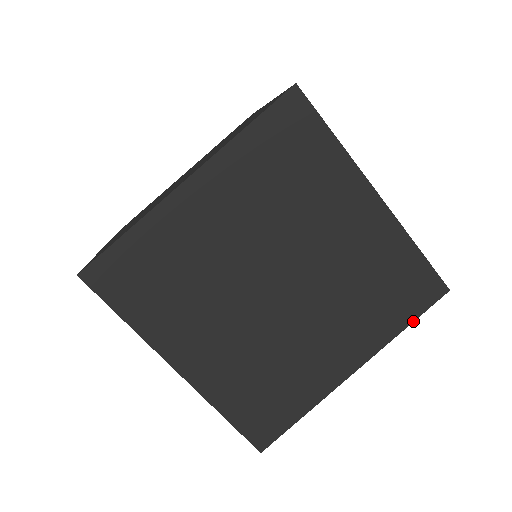
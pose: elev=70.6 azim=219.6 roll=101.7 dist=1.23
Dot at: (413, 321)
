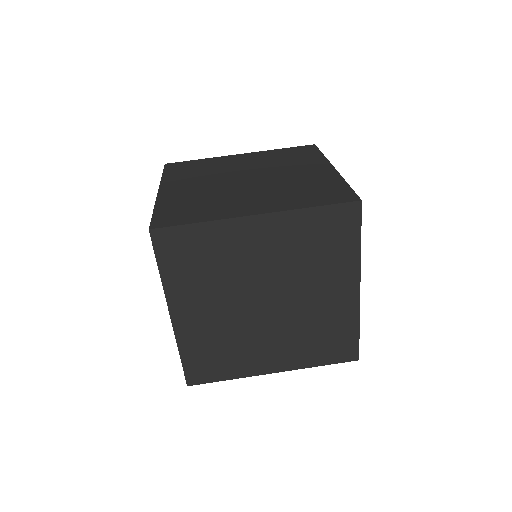
Dot at: occluded
